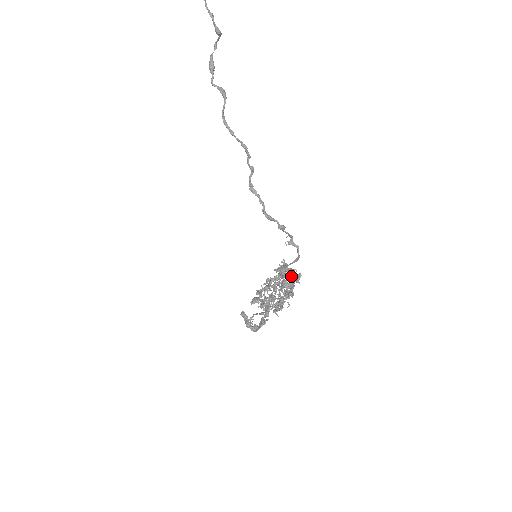
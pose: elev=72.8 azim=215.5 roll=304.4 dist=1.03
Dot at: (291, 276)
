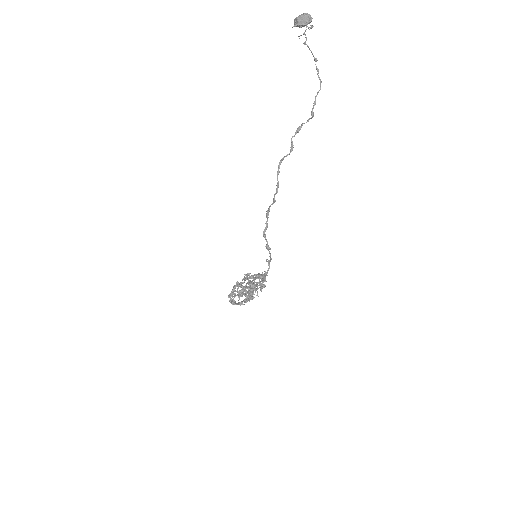
Dot at: (263, 284)
